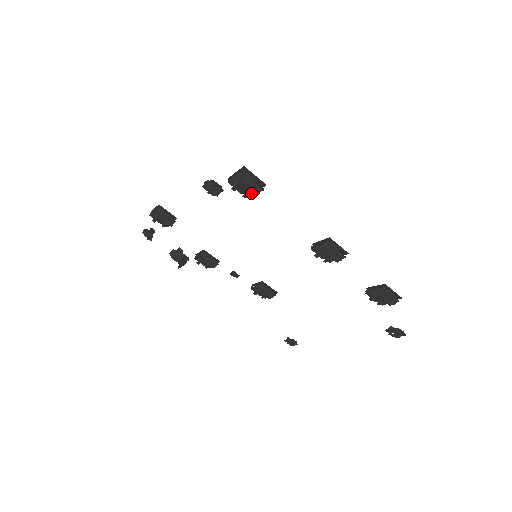
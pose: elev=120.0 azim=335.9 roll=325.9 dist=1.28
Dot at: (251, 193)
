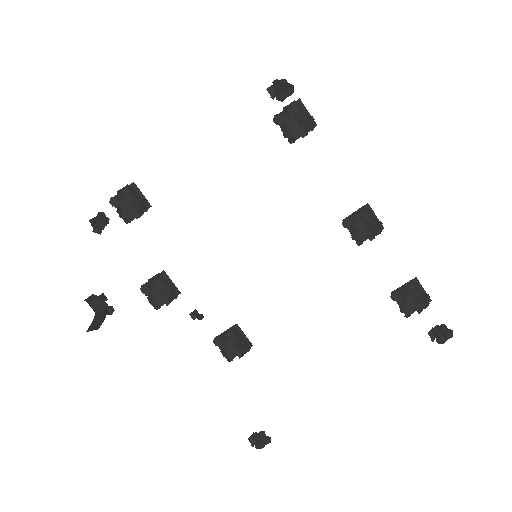
Dot at: (298, 133)
